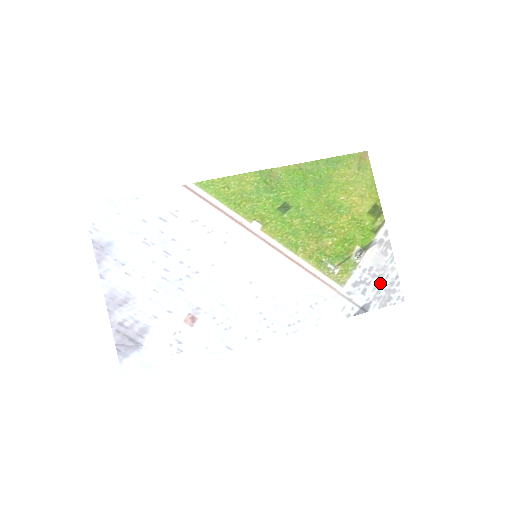
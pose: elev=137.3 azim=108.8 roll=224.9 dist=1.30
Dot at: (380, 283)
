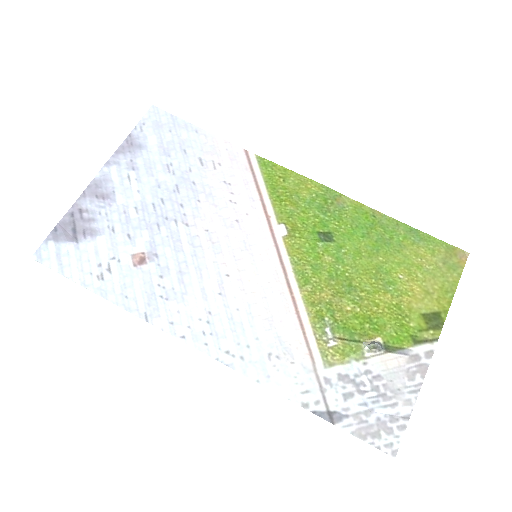
Dot at: (377, 404)
